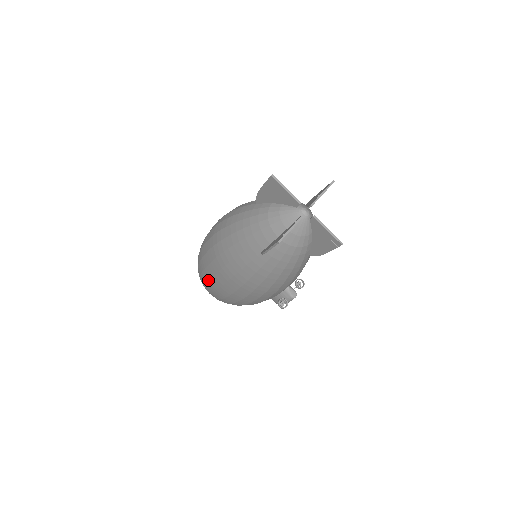
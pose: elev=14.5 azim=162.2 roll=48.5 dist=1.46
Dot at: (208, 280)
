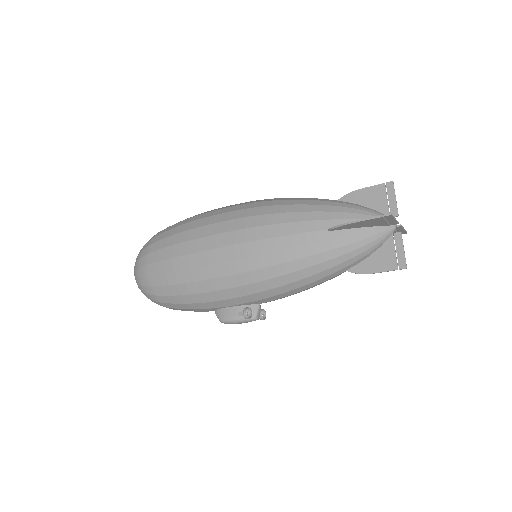
Dot at: (189, 240)
